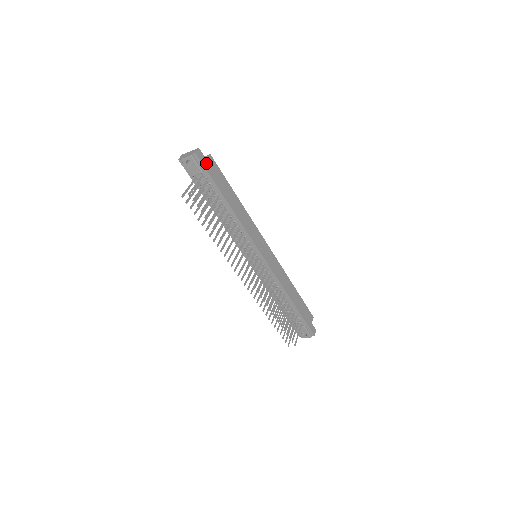
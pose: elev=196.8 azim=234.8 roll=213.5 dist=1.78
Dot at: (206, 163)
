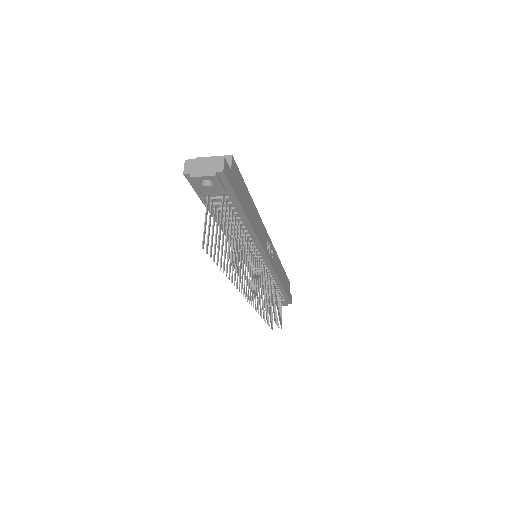
Dot at: (231, 177)
